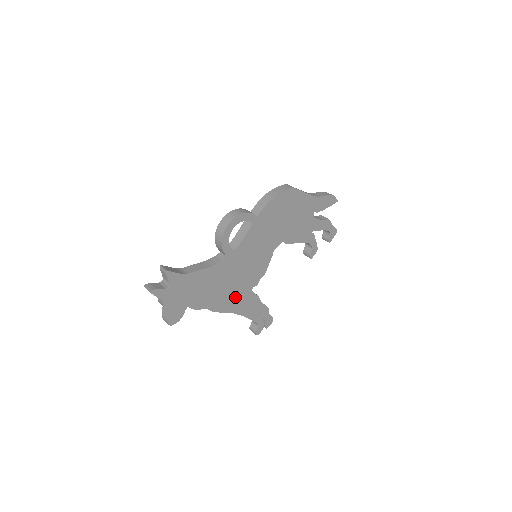
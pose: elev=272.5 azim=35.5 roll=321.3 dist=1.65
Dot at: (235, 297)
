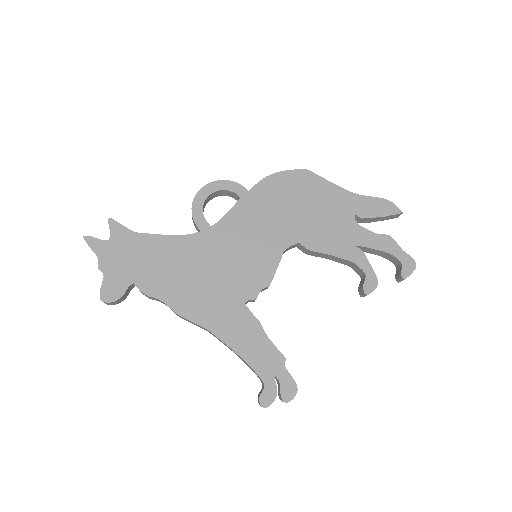
Dot at: (214, 303)
